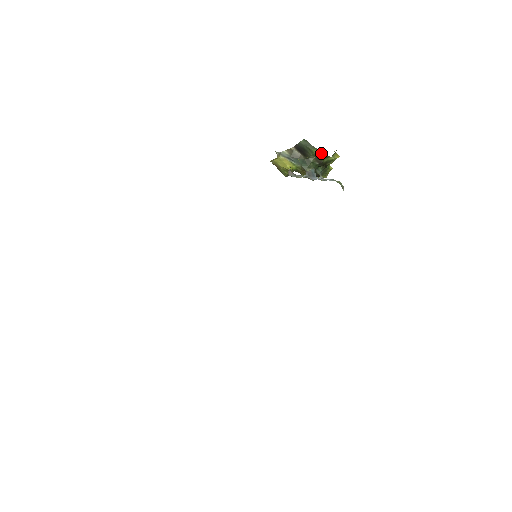
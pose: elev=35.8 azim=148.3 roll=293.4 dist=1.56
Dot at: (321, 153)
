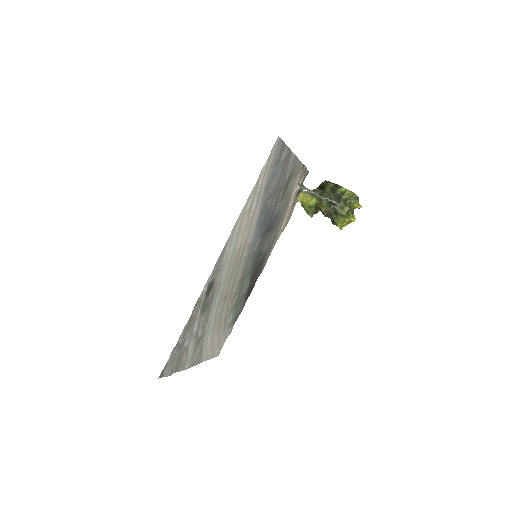
Dot at: (335, 185)
